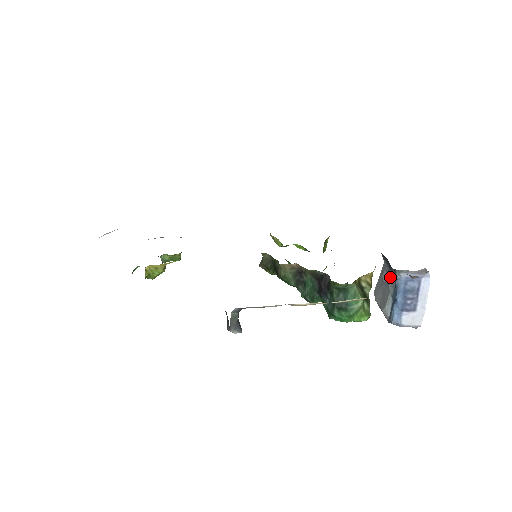
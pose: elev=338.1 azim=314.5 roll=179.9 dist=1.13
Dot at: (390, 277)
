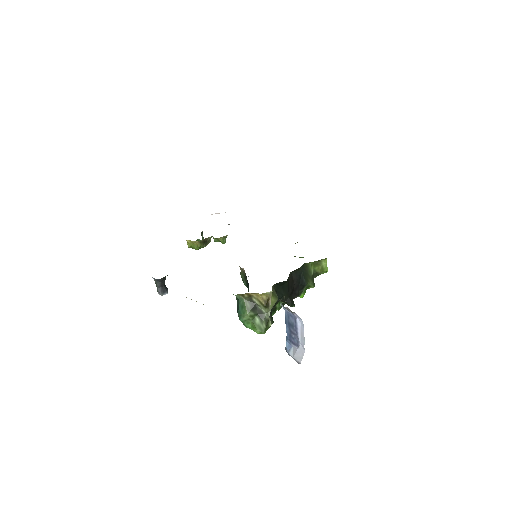
Dot at: occluded
